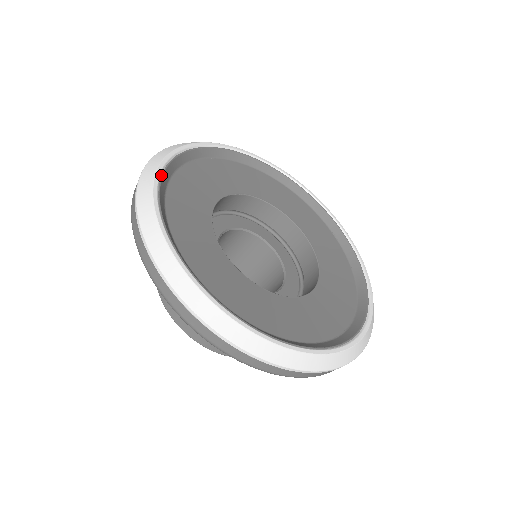
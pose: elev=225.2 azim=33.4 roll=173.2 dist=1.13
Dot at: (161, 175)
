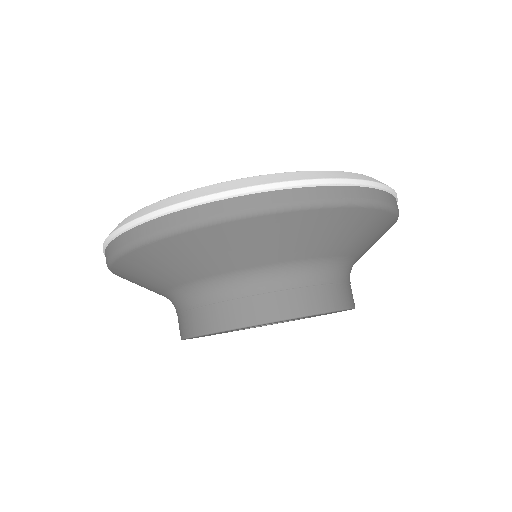
Dot at: occluded
